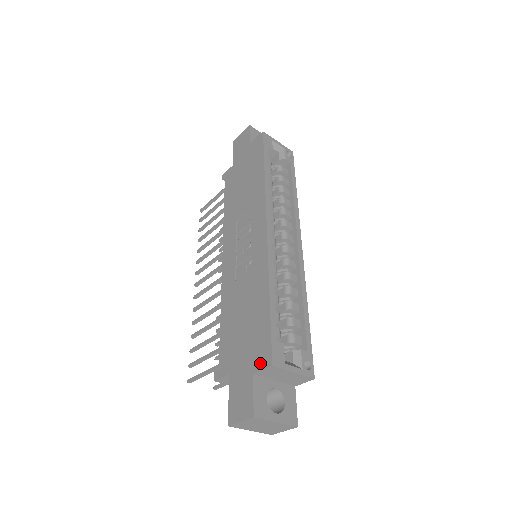
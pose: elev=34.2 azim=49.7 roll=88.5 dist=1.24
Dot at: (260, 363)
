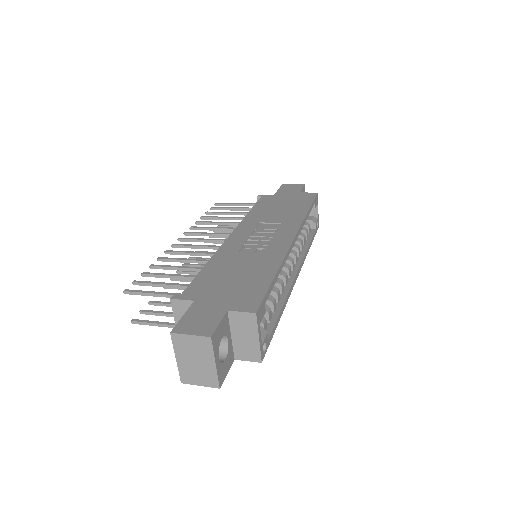
Dot at: (241, 306)
